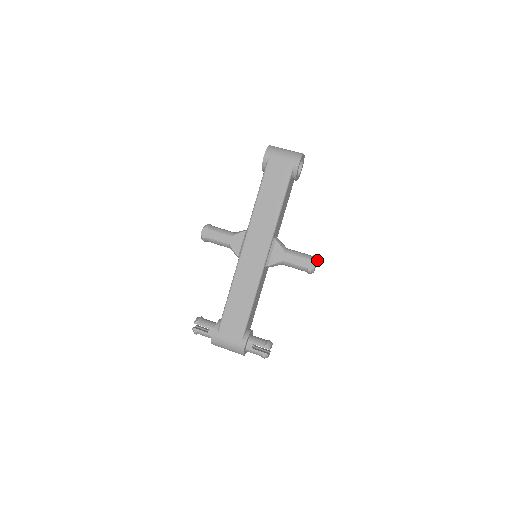
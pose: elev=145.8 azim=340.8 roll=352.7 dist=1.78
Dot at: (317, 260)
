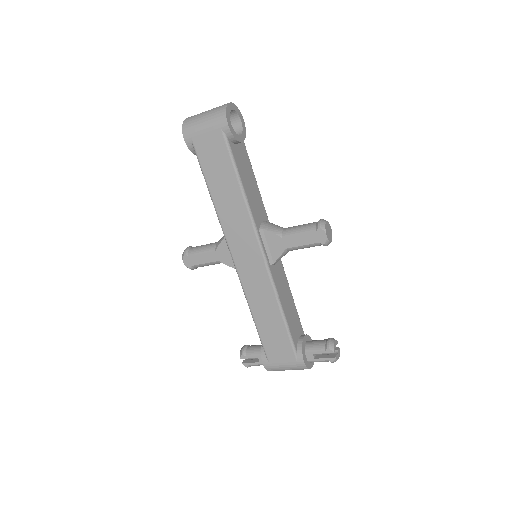
Dot at: (327, 223)
